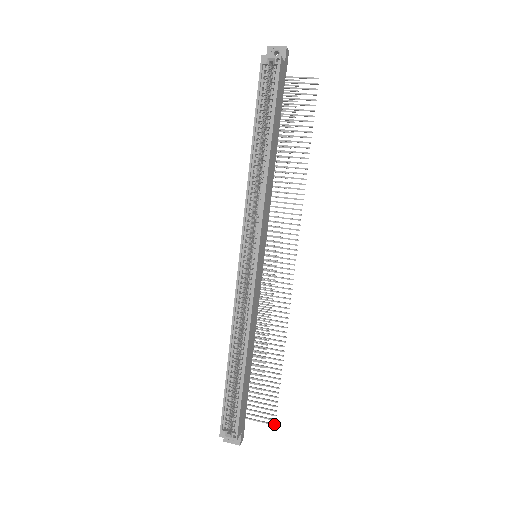
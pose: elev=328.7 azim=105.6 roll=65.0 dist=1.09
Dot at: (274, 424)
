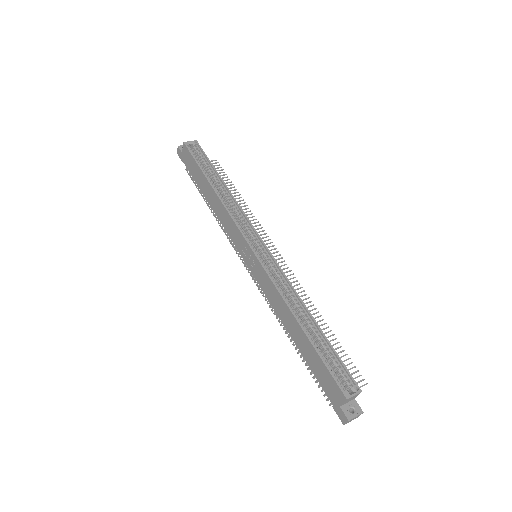
Dot at: (366, 383)
